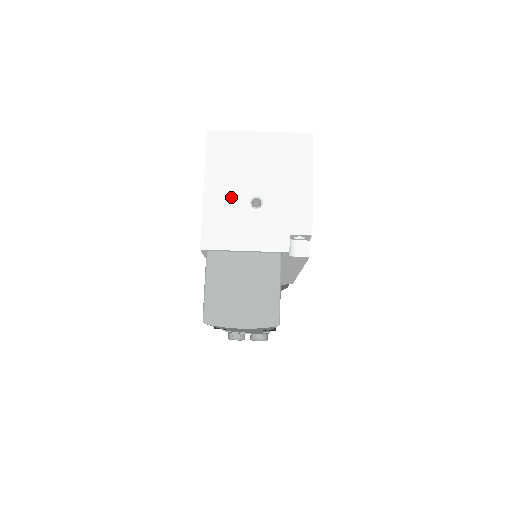
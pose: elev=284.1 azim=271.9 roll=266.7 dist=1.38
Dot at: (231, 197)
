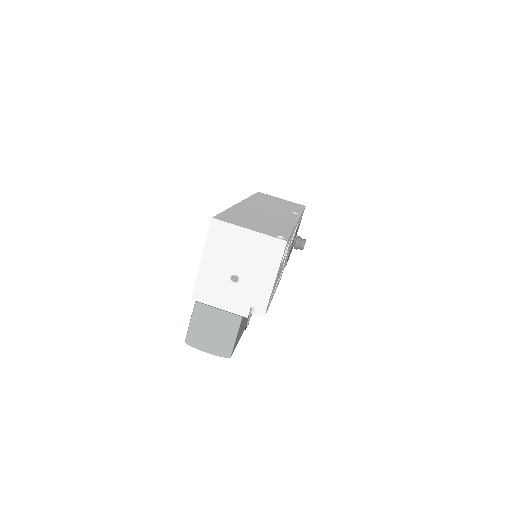
Dot at: (218, 271)
